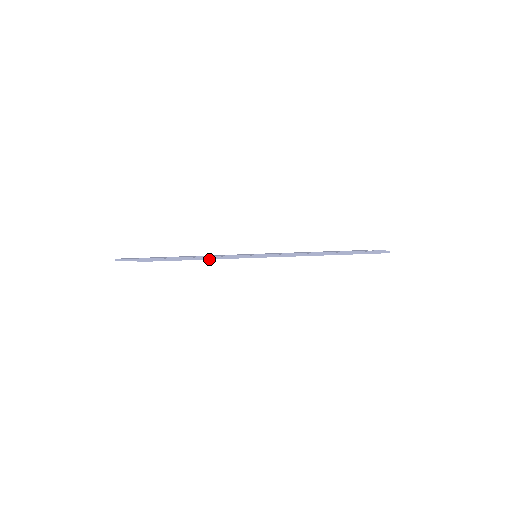
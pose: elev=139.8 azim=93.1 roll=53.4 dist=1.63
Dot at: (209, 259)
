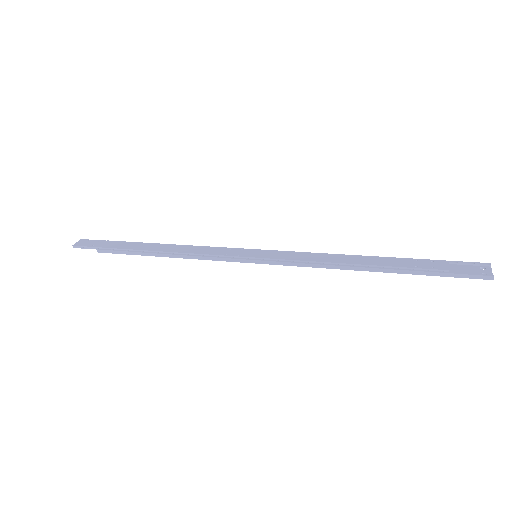
Dot at: (186, 258)
